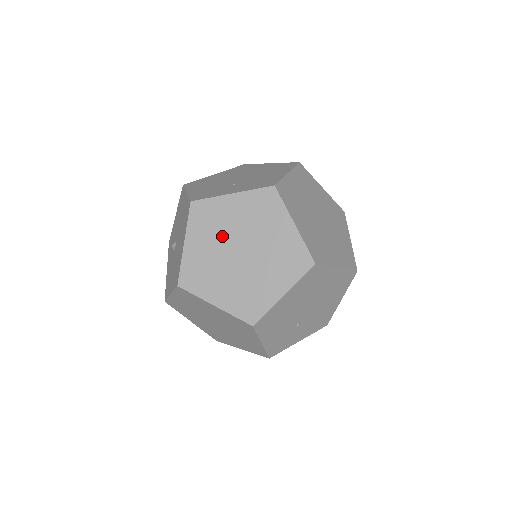
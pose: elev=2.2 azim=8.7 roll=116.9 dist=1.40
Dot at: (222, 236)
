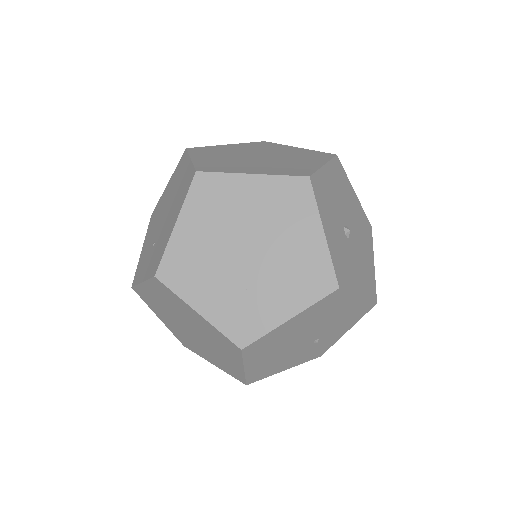
Dot at: (170, 316)
